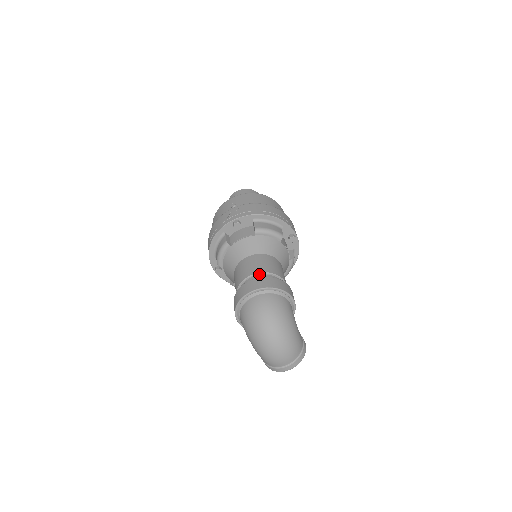
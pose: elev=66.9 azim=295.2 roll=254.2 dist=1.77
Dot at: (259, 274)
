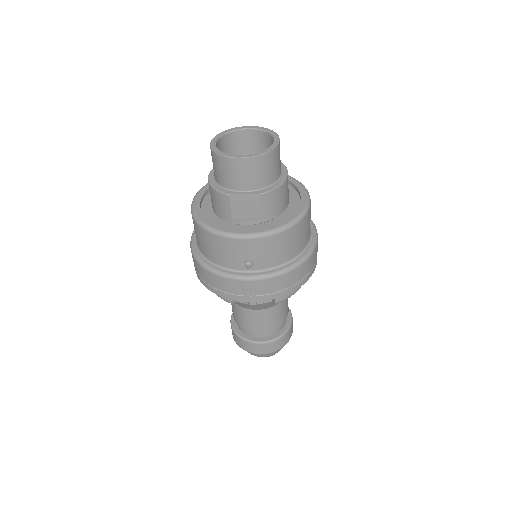
Dot at: (267, 331)
